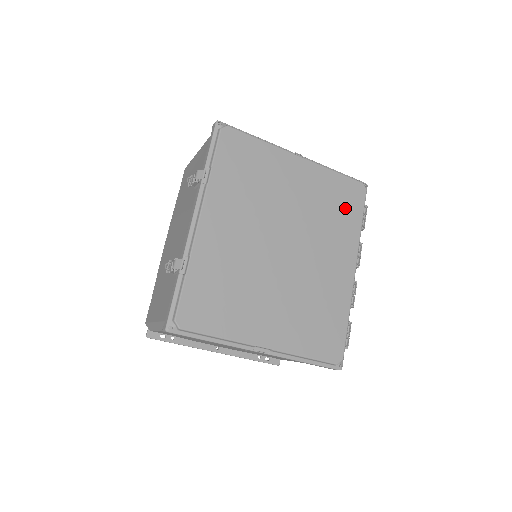
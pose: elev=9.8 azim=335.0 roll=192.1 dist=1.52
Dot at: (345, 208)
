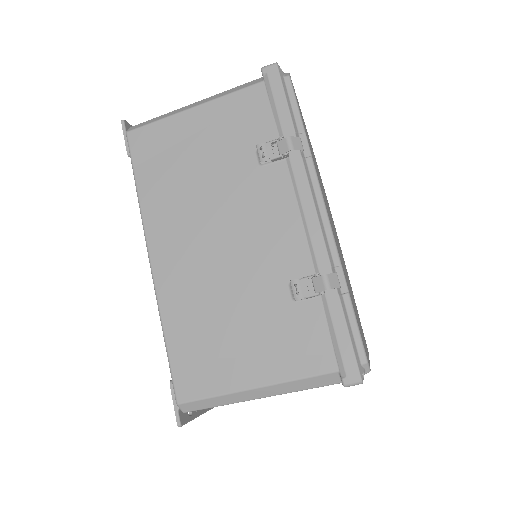
Dot at: occluded
